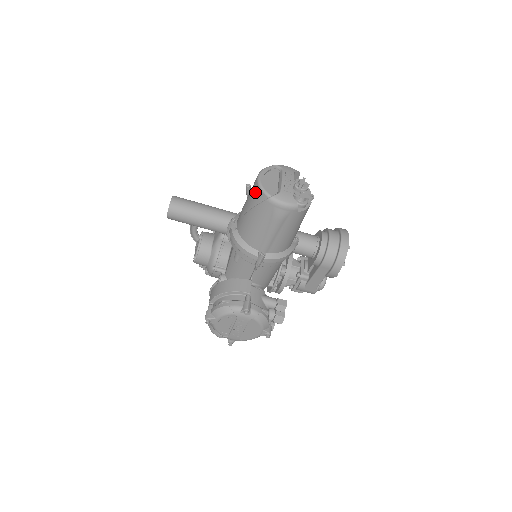
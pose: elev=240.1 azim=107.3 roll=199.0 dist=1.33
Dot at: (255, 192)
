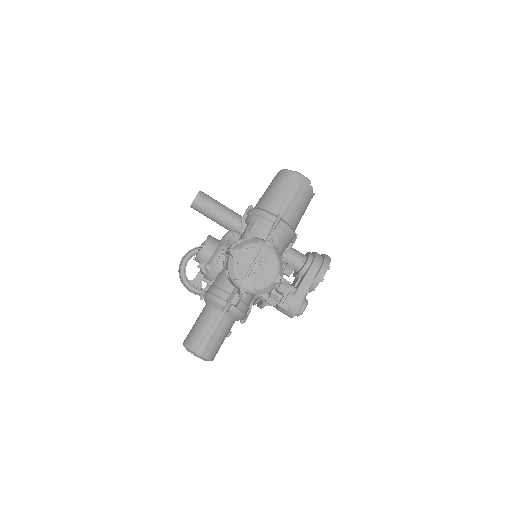
Dot at: (279, 174)
